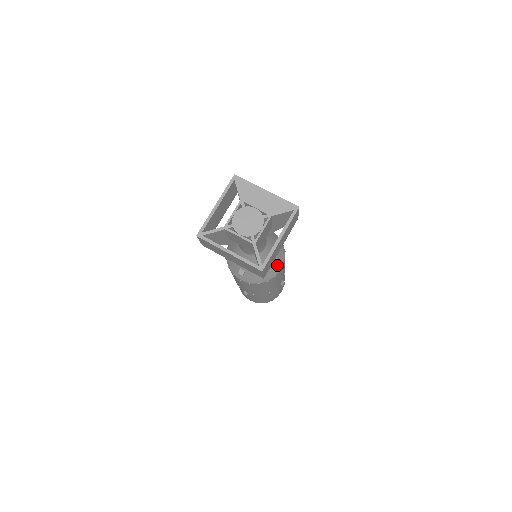
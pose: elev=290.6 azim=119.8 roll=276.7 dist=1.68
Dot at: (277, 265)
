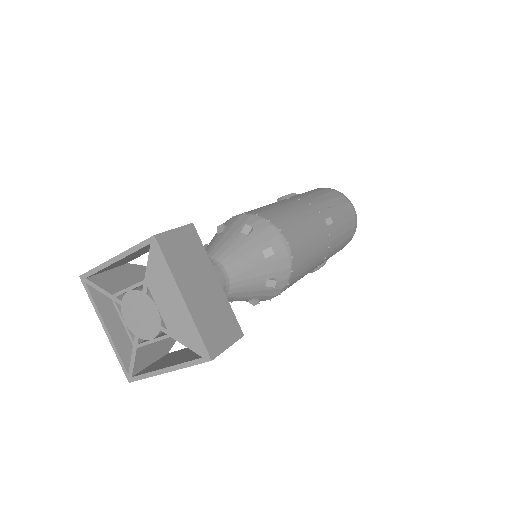
Dot at: (252, 304)
